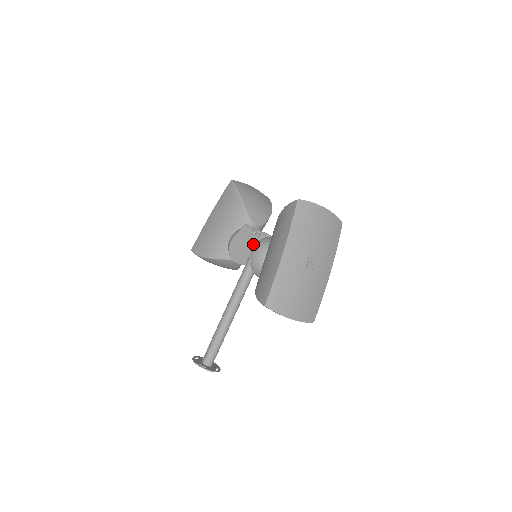
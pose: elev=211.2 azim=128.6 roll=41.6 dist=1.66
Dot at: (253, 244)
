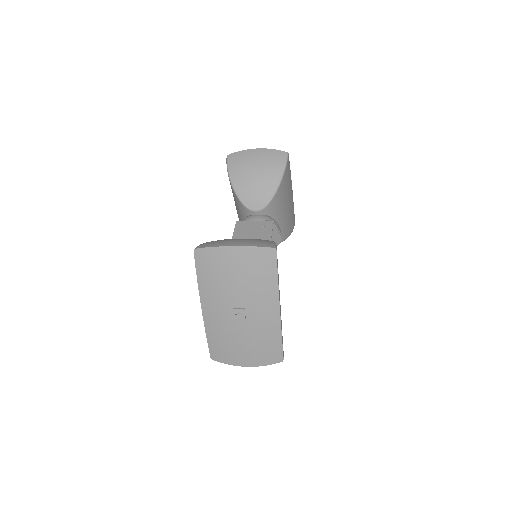
Dot at: occluded
